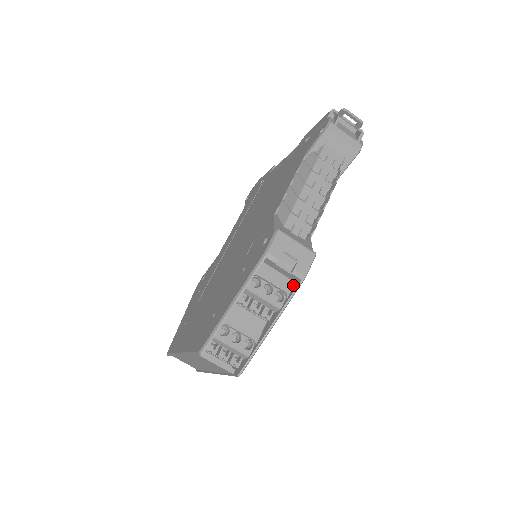
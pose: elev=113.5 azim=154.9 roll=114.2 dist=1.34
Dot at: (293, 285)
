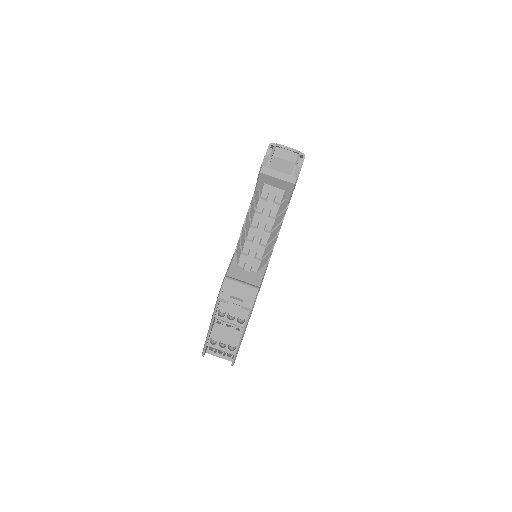
Dot at: occluded
